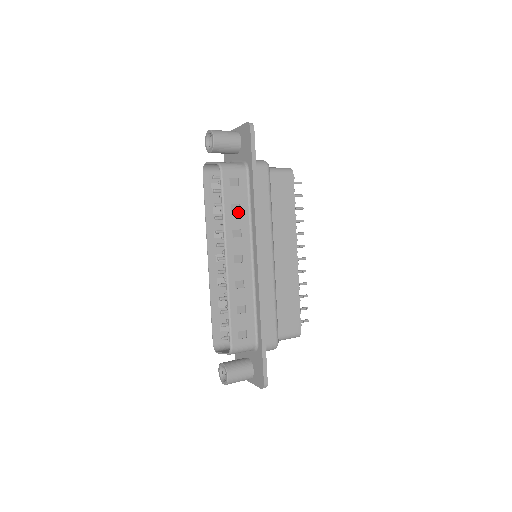
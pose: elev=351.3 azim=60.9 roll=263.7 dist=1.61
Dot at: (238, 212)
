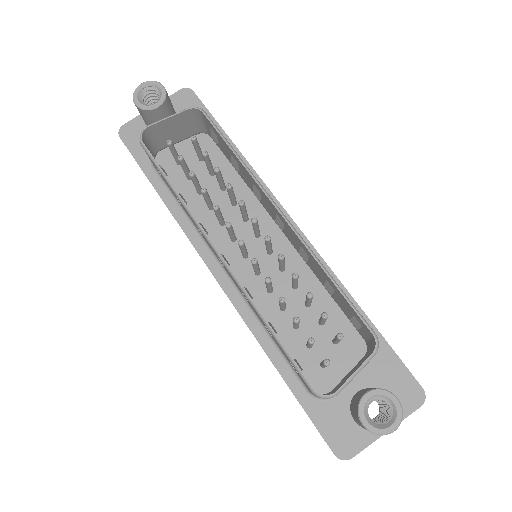
Dot at: occluded
